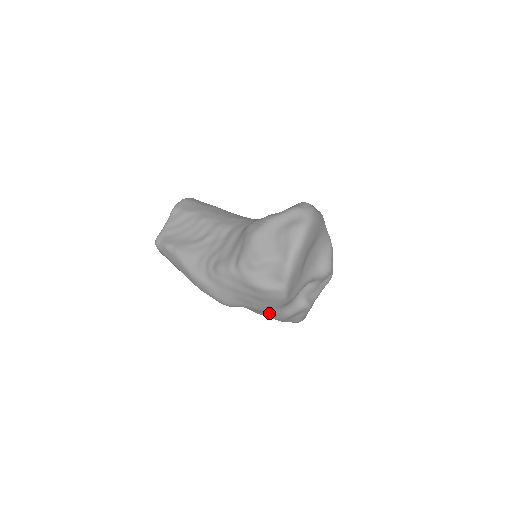
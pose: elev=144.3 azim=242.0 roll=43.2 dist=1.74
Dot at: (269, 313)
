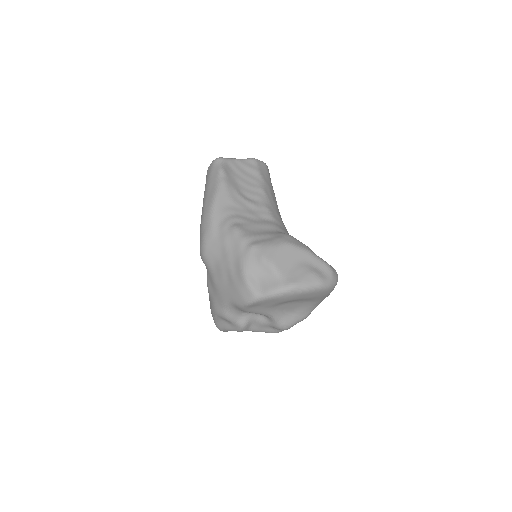
Dot at: (218, 297)
